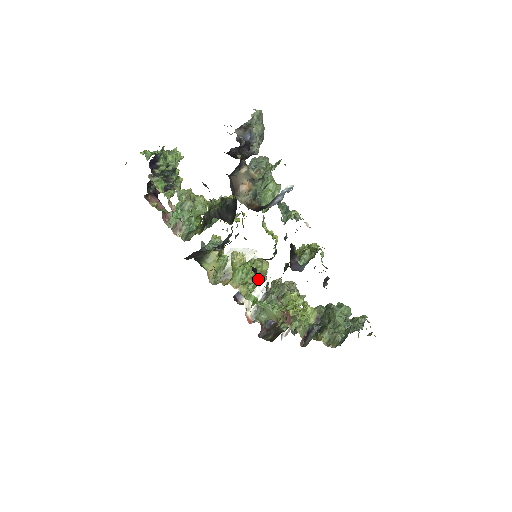
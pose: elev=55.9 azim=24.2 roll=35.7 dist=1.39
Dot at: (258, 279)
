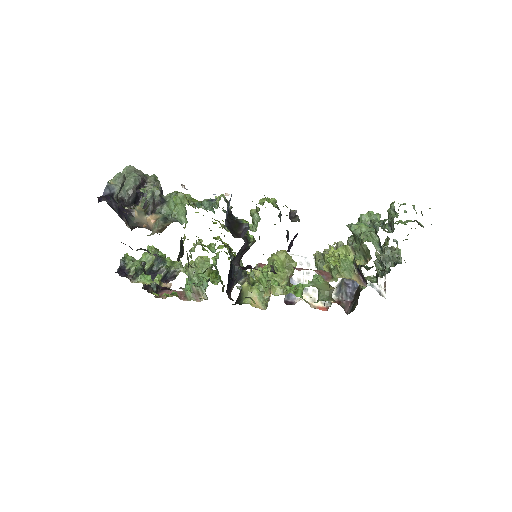
Dot at: (283, 270)
